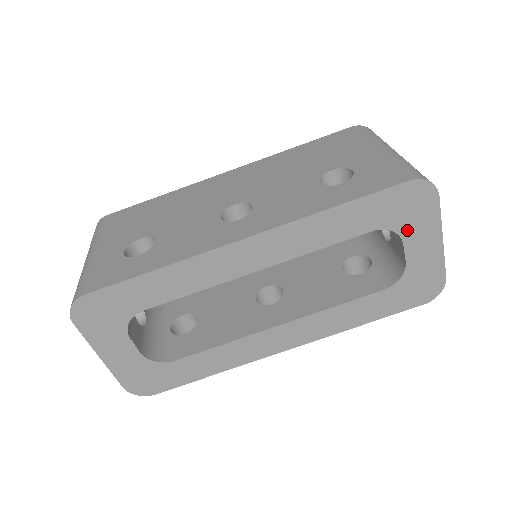
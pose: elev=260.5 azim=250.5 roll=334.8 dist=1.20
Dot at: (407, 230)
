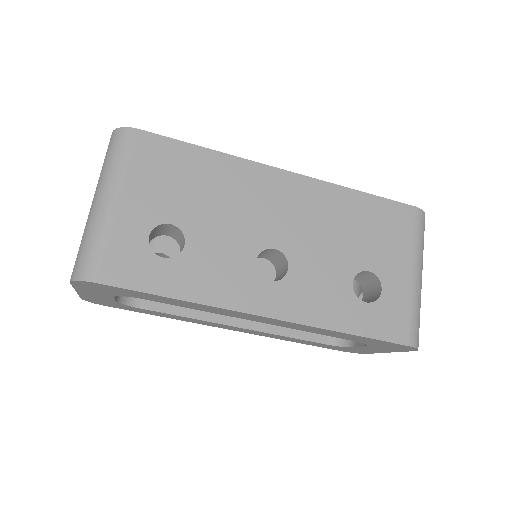
Dot at: (375, 347)
